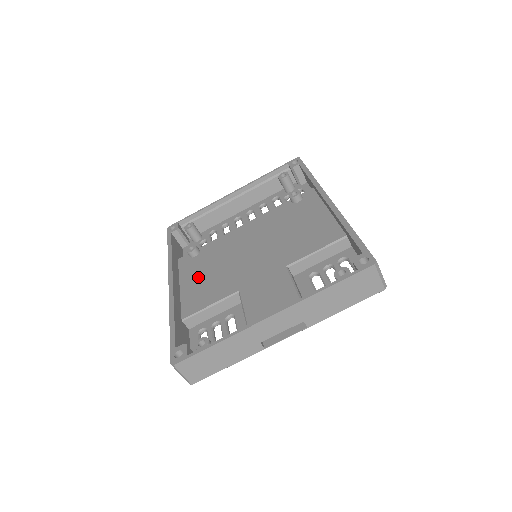
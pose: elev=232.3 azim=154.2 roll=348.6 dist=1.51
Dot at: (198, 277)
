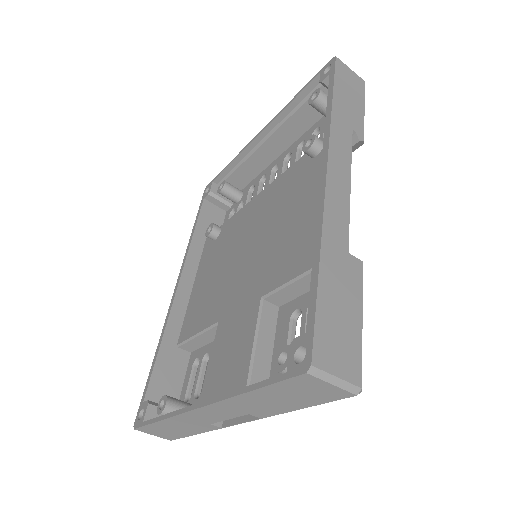
Dot at: (205, 279)
